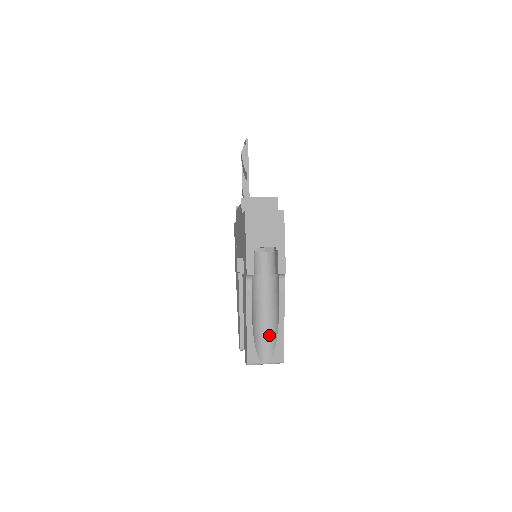
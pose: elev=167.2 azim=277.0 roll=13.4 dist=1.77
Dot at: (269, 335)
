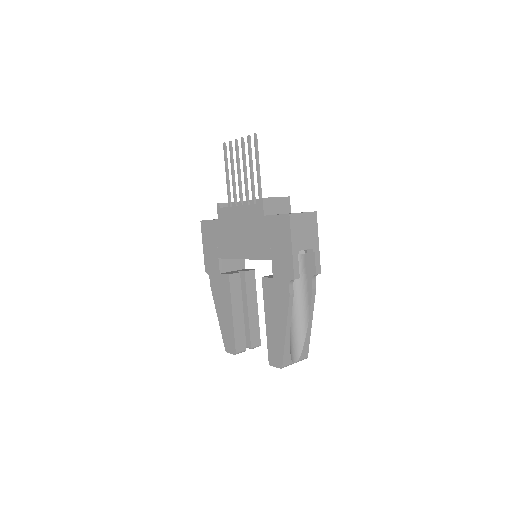
Dot at: (297, 334)
